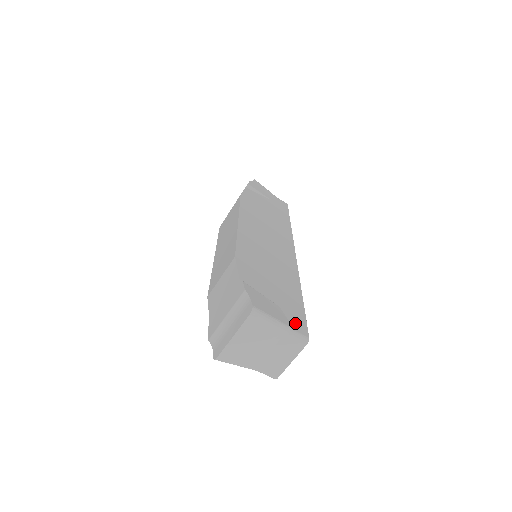
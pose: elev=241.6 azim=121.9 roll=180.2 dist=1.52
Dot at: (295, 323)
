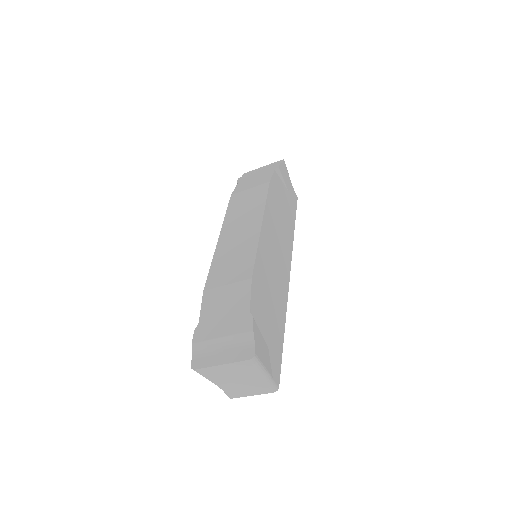
Dot at: (274, 369)
